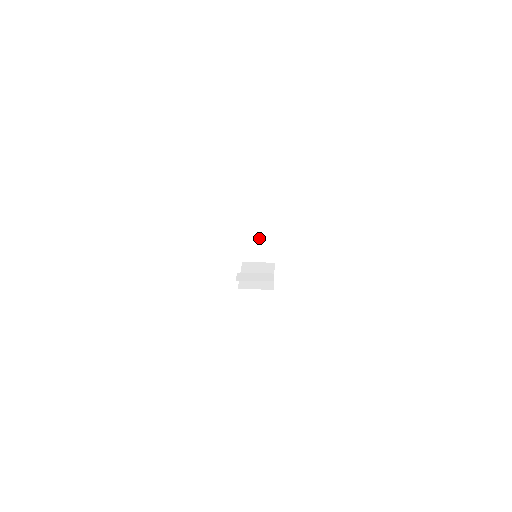
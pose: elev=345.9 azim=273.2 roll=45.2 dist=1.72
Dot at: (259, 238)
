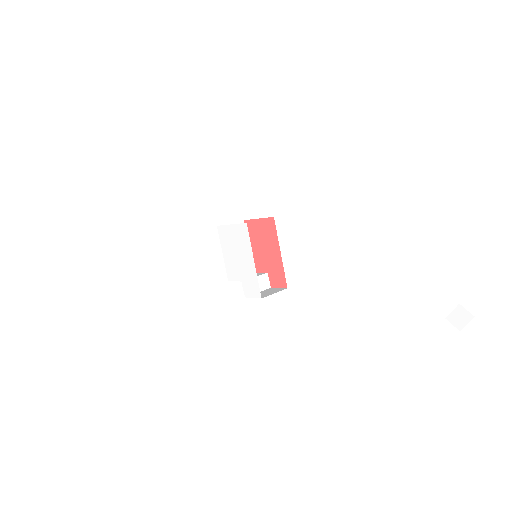
Dot at: occluded
